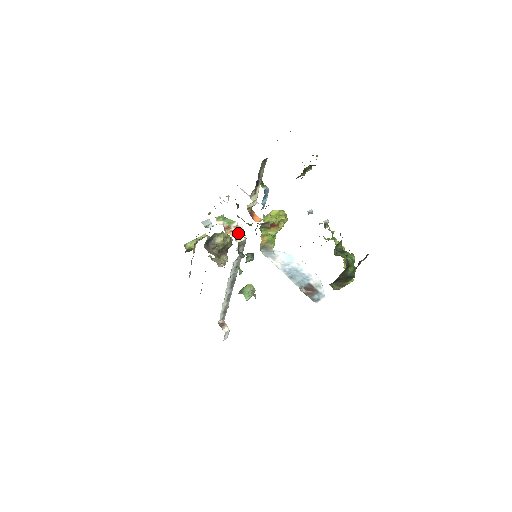
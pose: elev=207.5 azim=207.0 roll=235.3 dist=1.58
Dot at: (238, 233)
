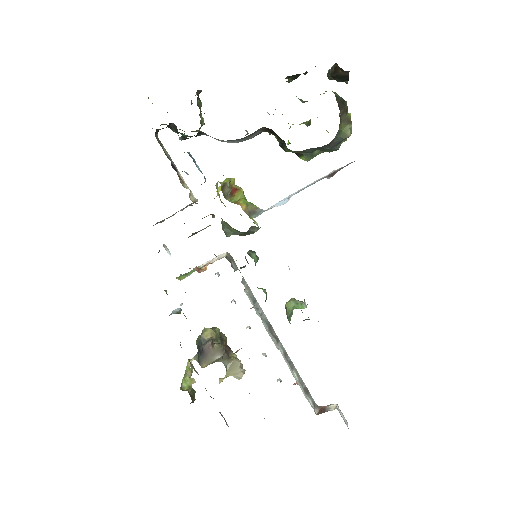
Dot at: (214, 261)
